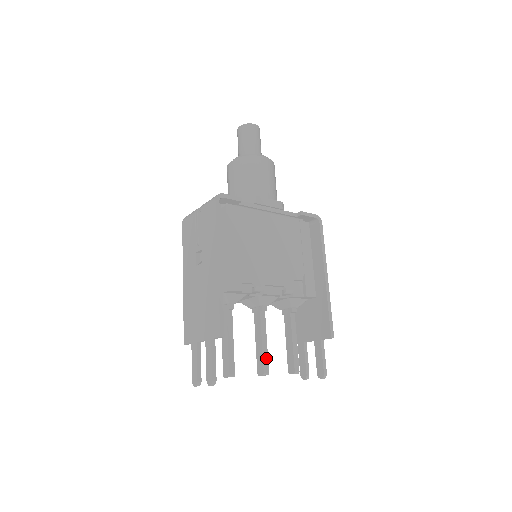
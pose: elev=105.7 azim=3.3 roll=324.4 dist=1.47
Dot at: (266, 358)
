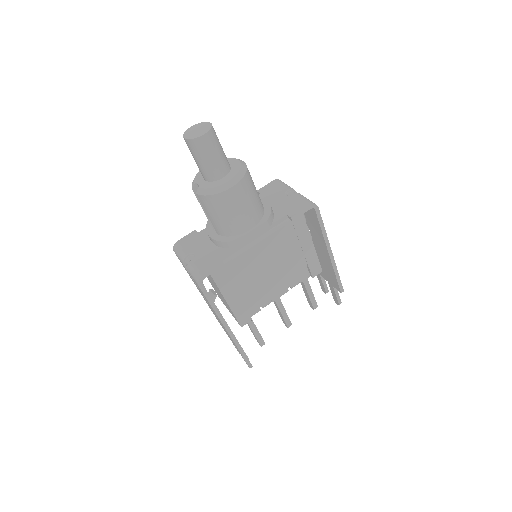
Dot at: (287, 319)
